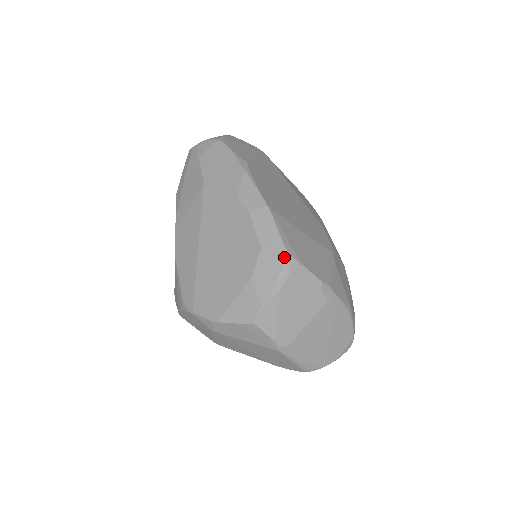
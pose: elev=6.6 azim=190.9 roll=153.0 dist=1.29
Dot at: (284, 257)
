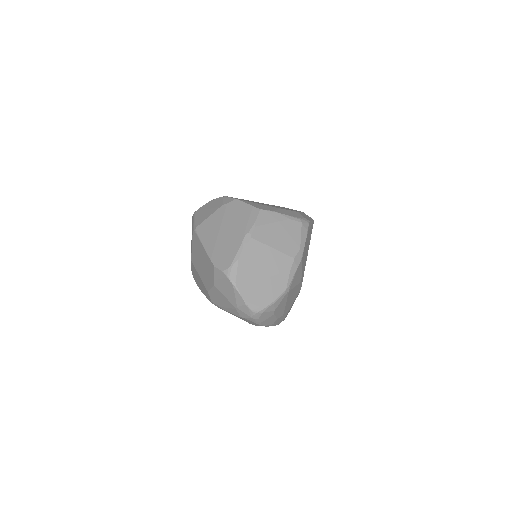
Dot at: (306, 220)
